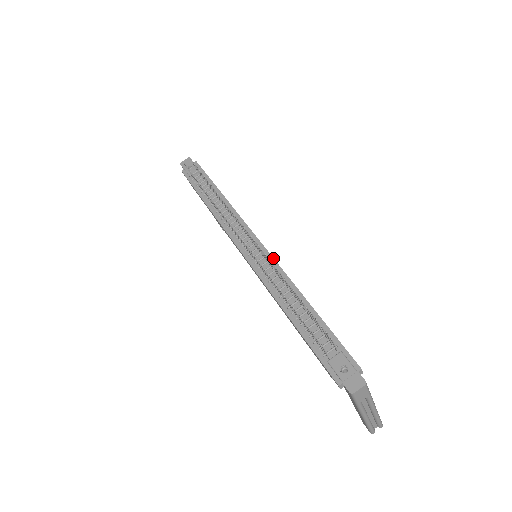
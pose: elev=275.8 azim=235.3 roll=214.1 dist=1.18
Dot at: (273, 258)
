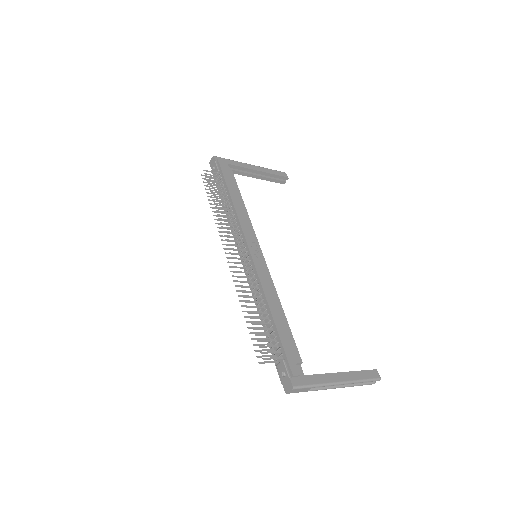
Dot at: (255, 268)
